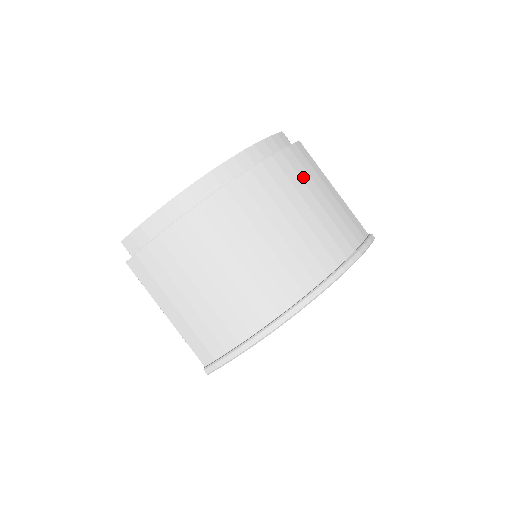
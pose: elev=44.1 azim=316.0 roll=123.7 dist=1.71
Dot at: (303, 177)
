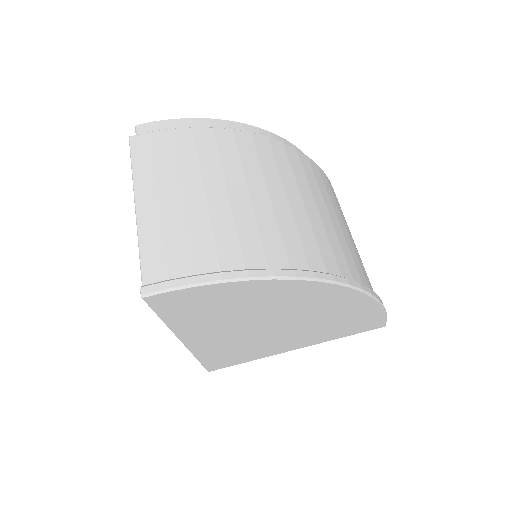
Dot at: occluded
